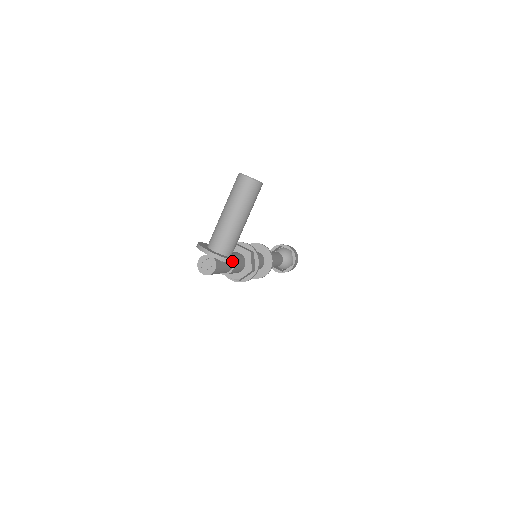
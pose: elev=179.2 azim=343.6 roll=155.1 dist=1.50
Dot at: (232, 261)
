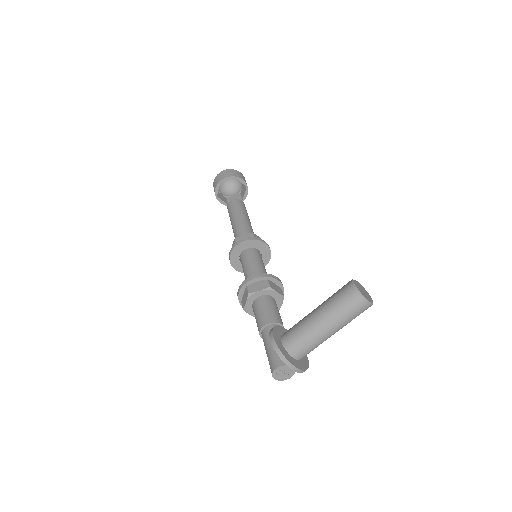
Dot at: (308, 366)
